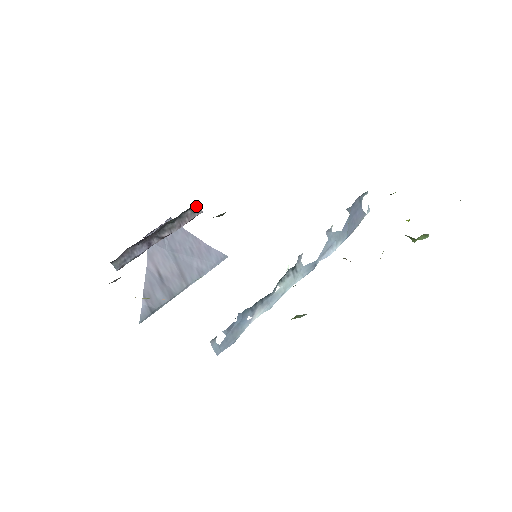
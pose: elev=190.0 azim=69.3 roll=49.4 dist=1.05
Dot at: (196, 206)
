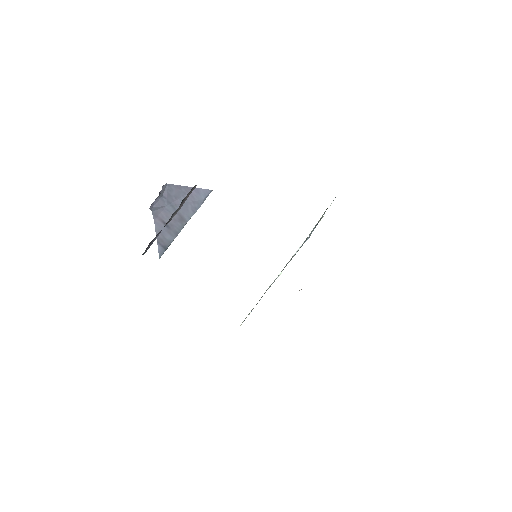
Dot at: (193, 187)
